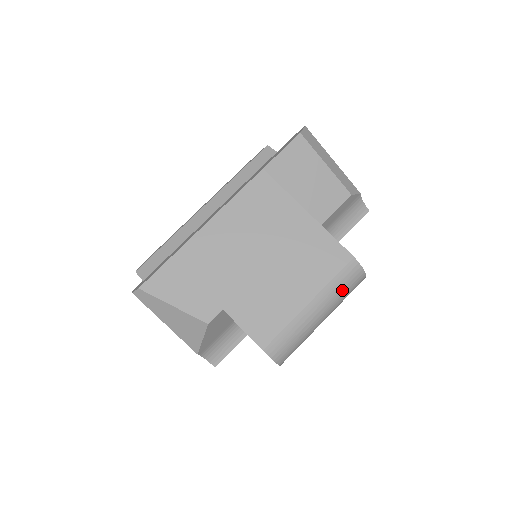
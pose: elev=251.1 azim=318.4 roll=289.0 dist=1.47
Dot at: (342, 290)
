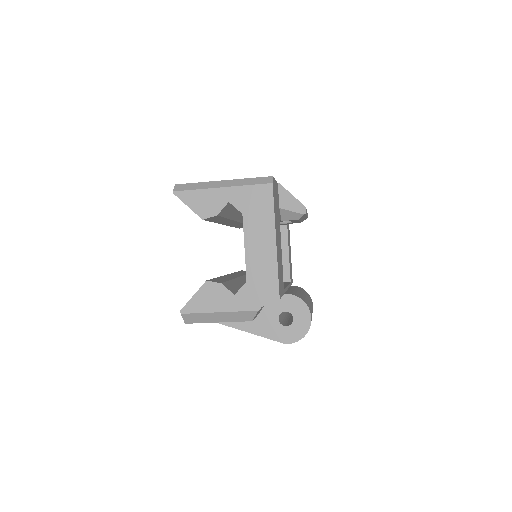
Dot at: occluded
